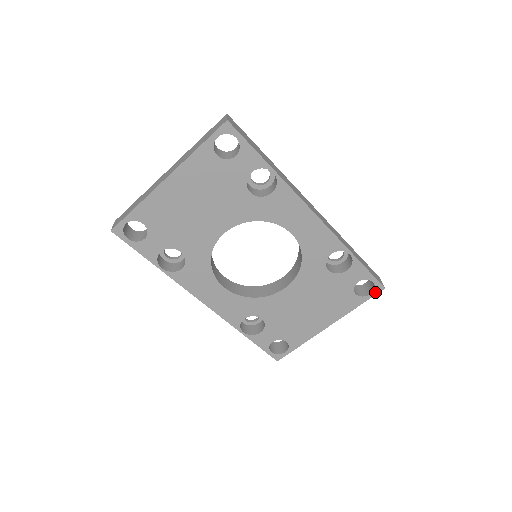
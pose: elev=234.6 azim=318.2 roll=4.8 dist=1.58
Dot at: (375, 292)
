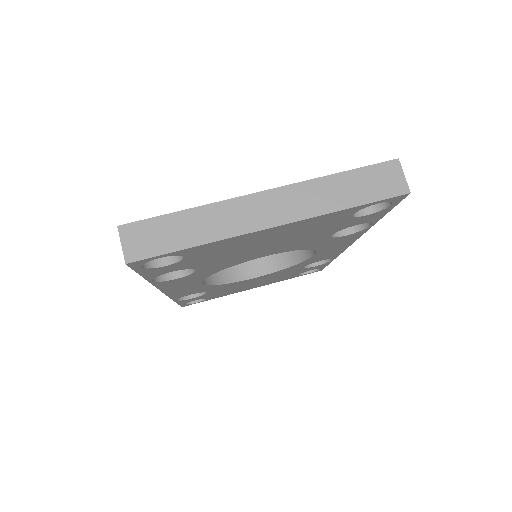
Dot at: (313, 272)
